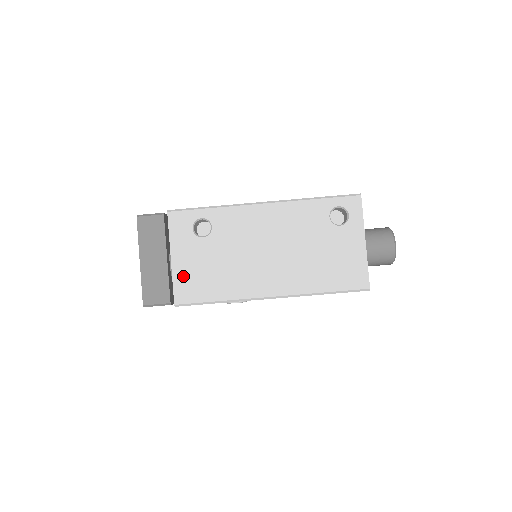
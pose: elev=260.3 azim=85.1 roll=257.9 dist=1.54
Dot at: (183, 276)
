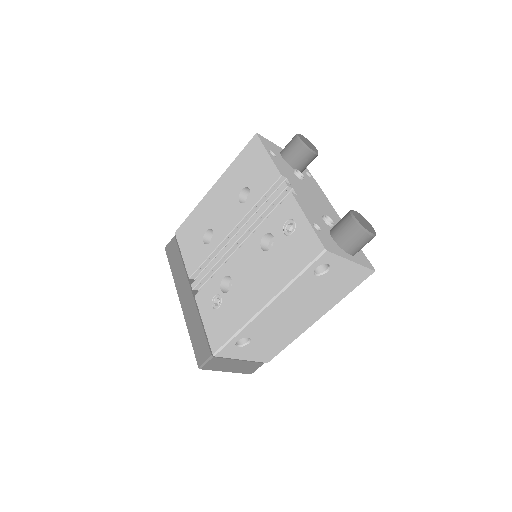
Dot at: (258, 357)
